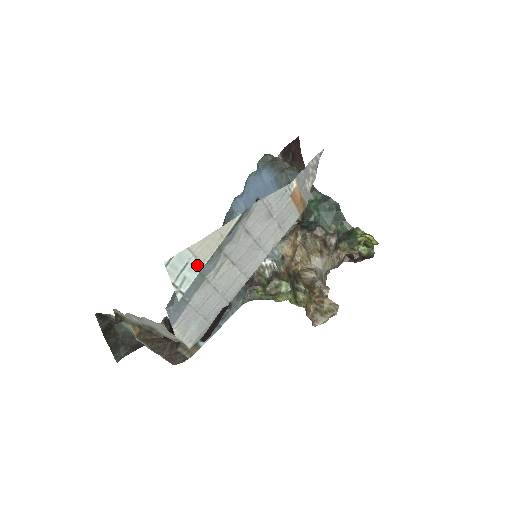
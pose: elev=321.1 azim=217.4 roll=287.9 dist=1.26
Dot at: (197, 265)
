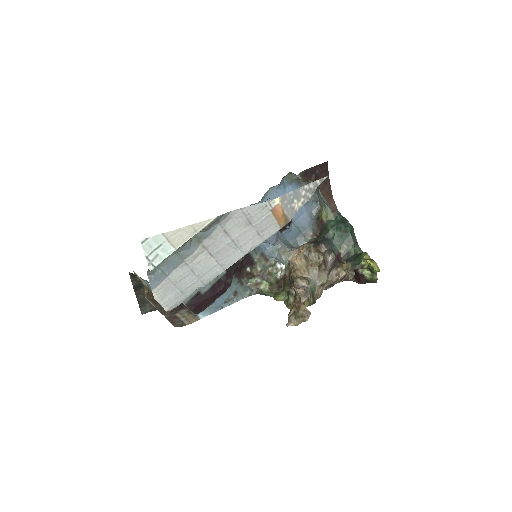
Dot at: (170, 248)
